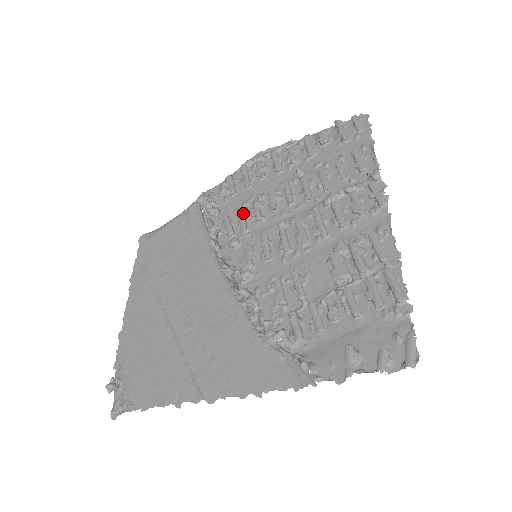
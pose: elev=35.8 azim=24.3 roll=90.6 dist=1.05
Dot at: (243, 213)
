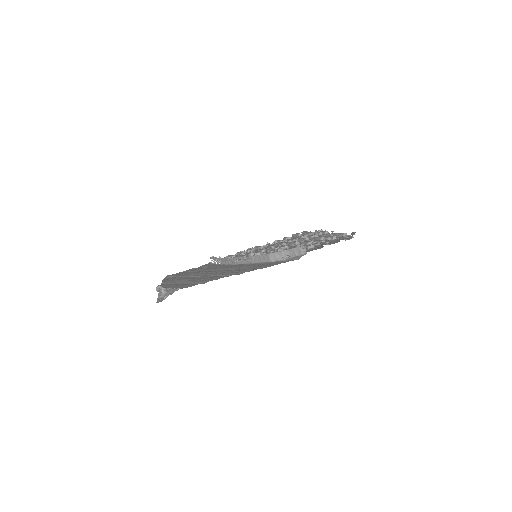
Dot at: occluded
